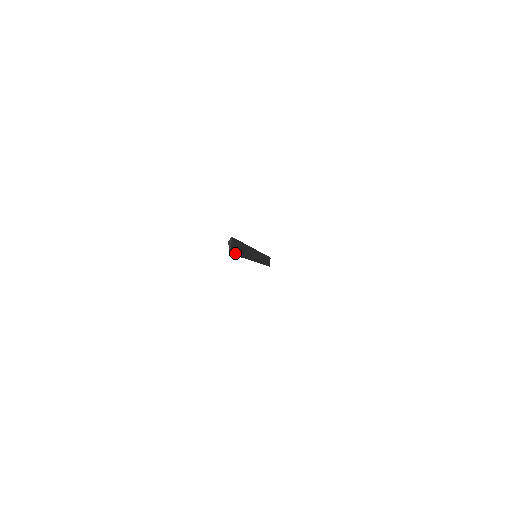
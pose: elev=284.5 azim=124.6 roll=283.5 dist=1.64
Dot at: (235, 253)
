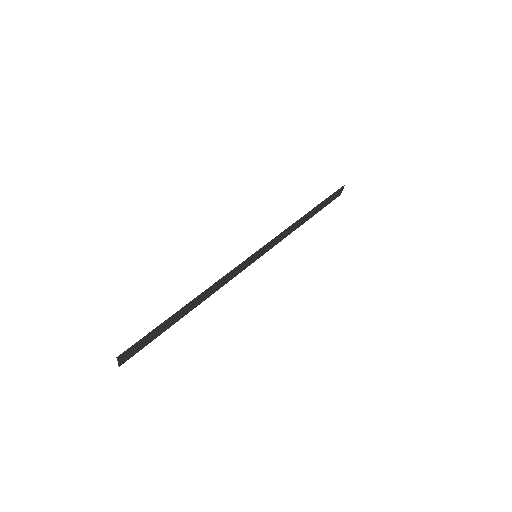
Dot at: (142, 347)
